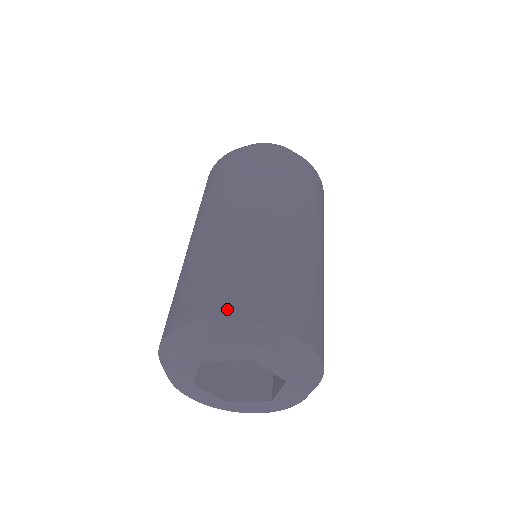
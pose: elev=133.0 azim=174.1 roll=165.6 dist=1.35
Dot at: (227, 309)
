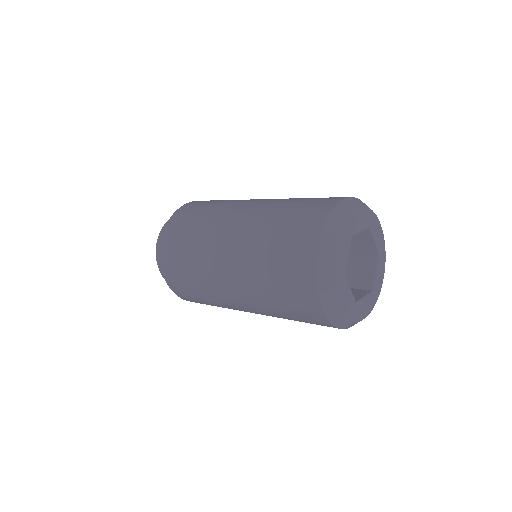
Dot at: (313, 235)
